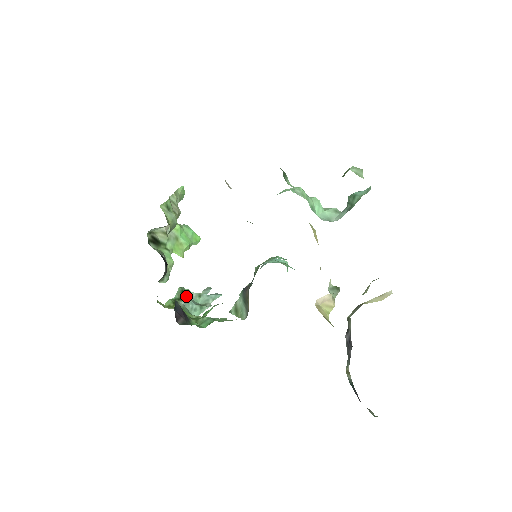
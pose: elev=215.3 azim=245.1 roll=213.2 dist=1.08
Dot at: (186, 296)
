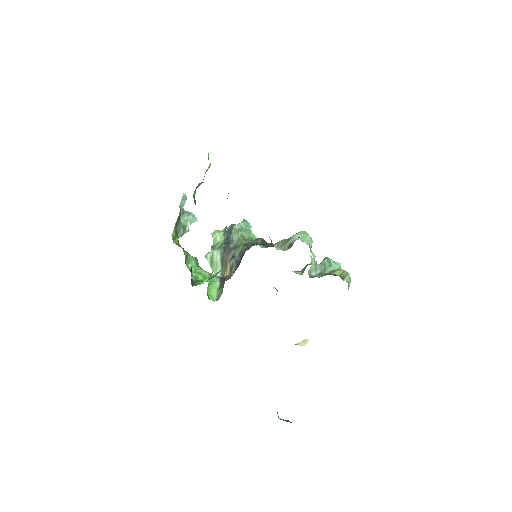
Dot at: occluded
